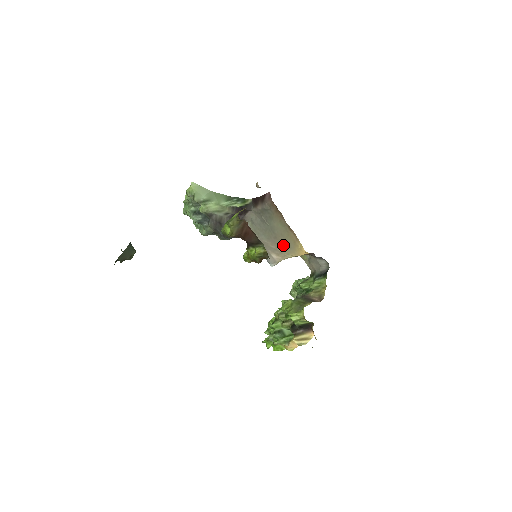
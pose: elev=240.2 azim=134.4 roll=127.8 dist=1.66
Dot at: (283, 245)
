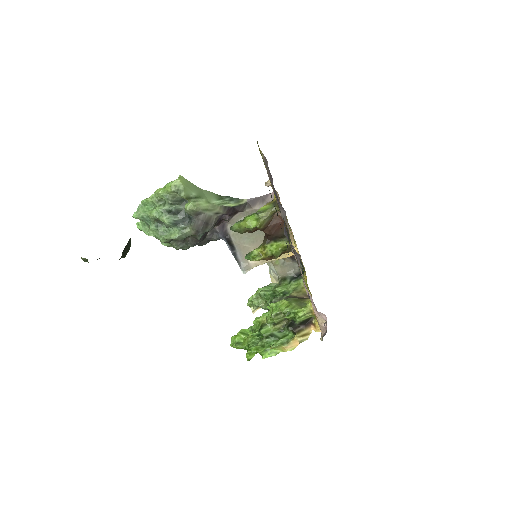
Dot at: occluded
